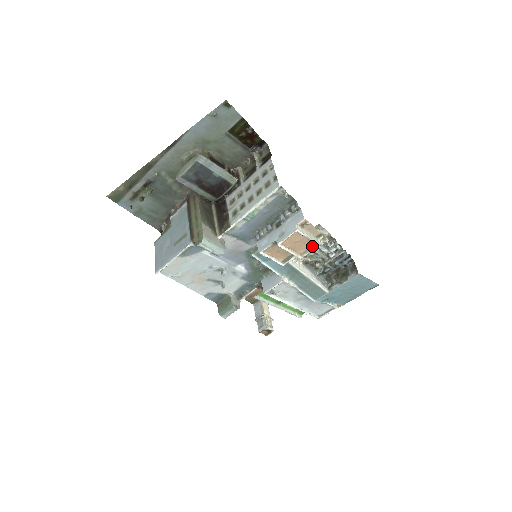
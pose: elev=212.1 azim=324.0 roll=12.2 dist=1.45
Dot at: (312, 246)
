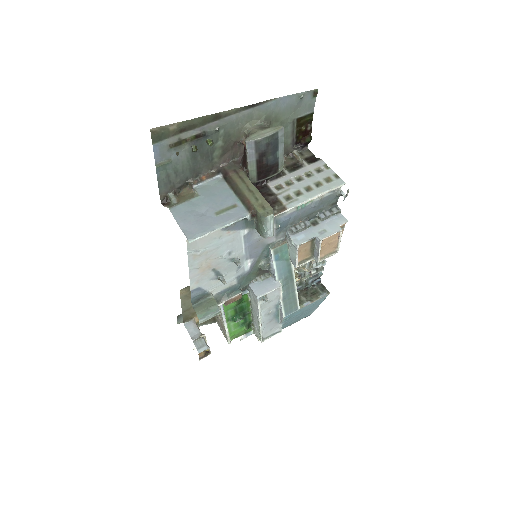
Dot at: (332, 252)
